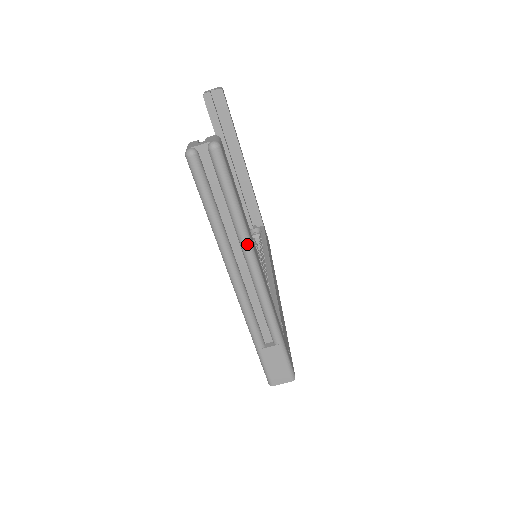
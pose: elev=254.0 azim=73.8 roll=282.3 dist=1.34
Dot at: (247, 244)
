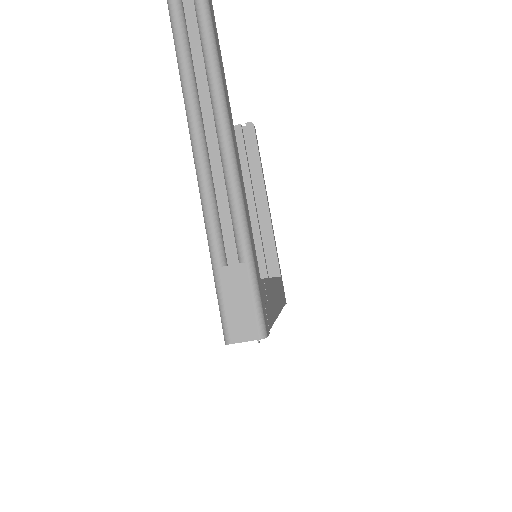
Dot at: (219, 95)
